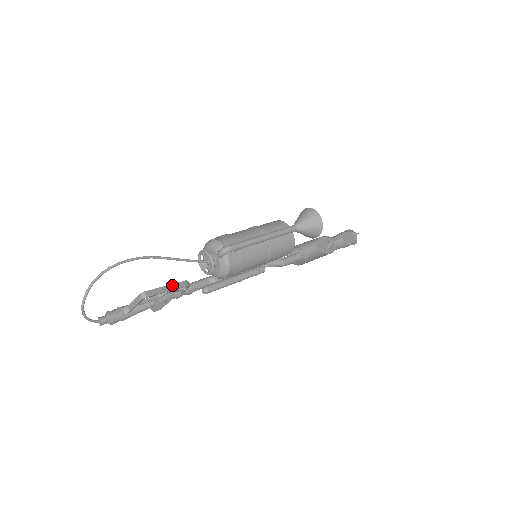
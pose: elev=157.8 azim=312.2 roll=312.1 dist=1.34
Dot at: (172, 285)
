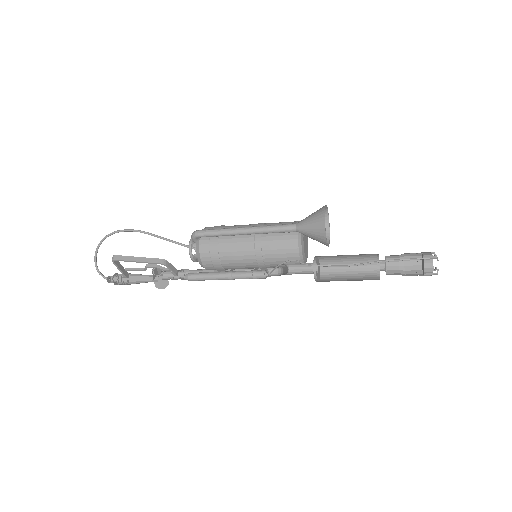
Dot at: (145, 258)
